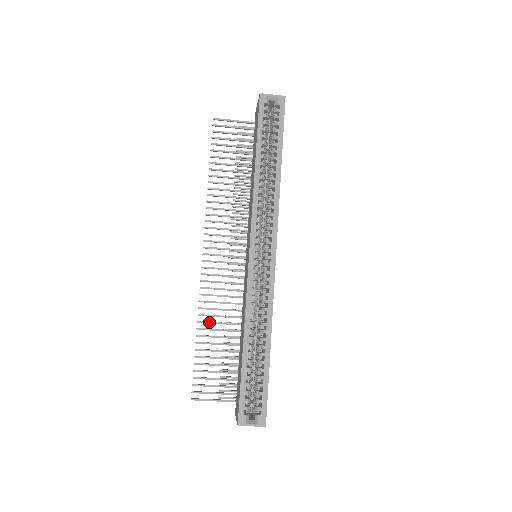
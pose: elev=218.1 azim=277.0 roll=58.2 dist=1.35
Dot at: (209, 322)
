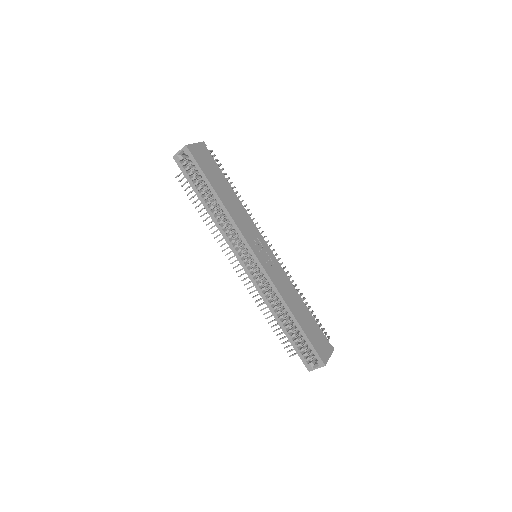
Dot at: (266, 307)
